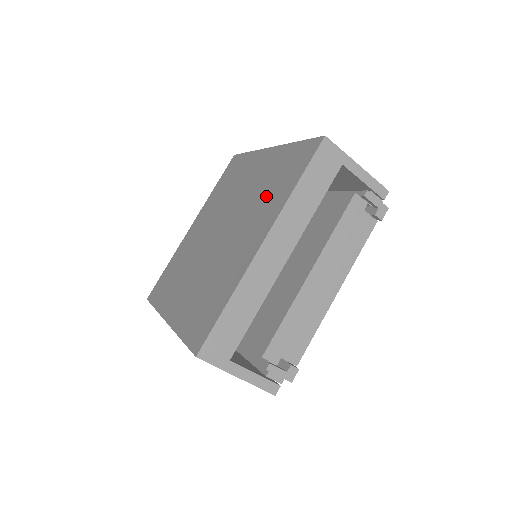
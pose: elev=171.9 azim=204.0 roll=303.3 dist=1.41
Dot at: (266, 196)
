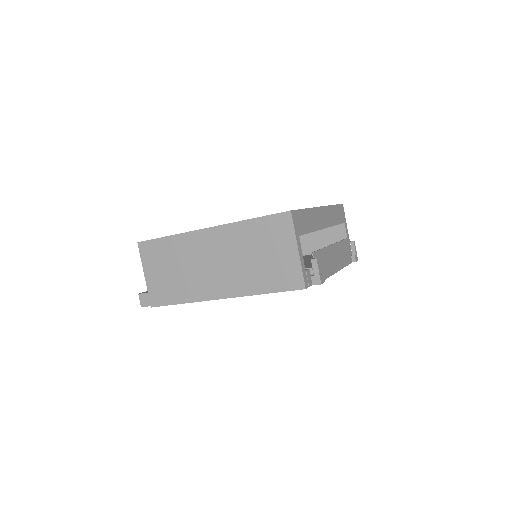
Dot at: occluded
